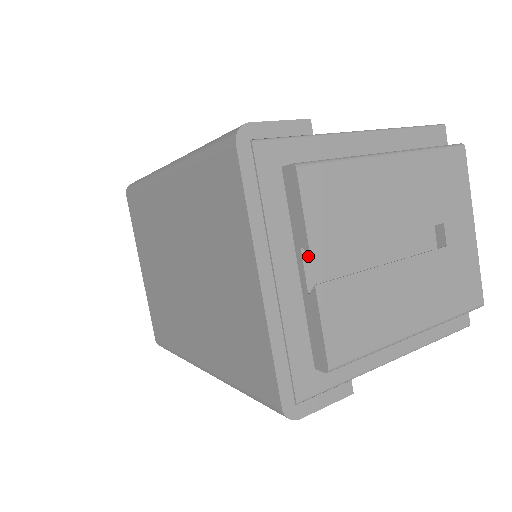
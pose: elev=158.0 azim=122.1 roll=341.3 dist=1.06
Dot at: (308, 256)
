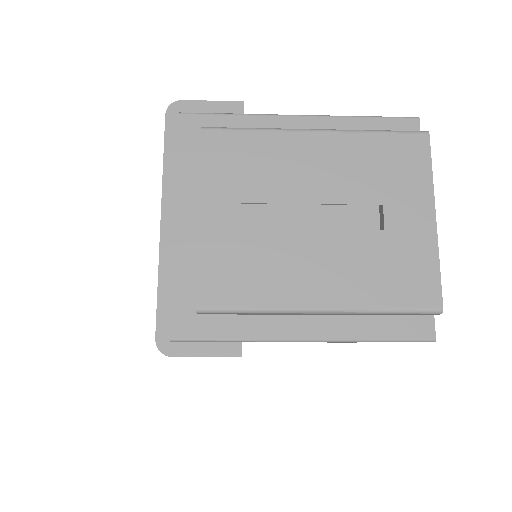
Dot at: (207, 207)
